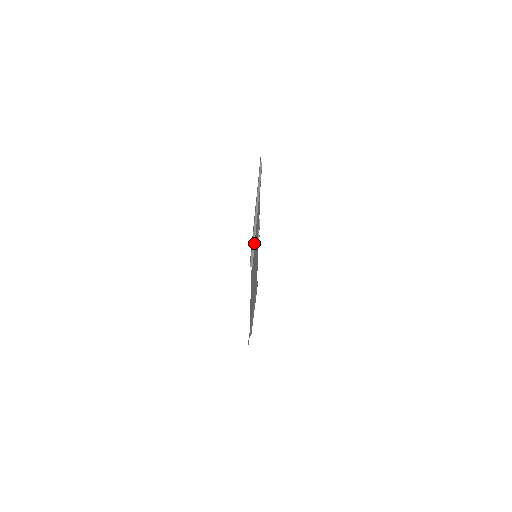
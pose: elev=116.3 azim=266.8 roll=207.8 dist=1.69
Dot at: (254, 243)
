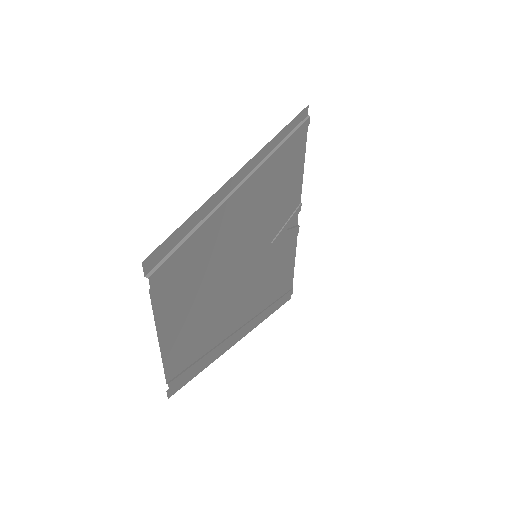
Dot at: (189, 236)
